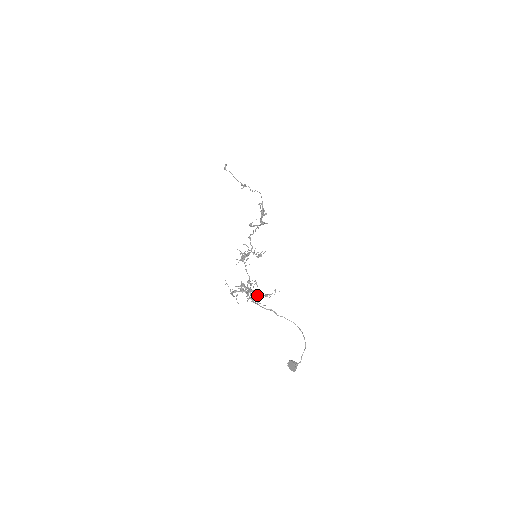
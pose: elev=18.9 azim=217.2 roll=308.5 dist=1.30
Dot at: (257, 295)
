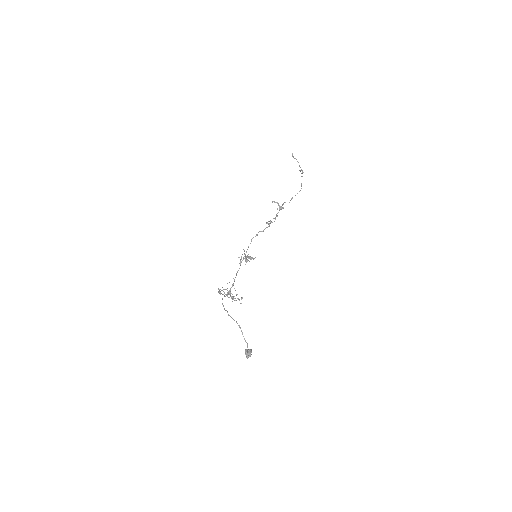
Dot at: occluded
